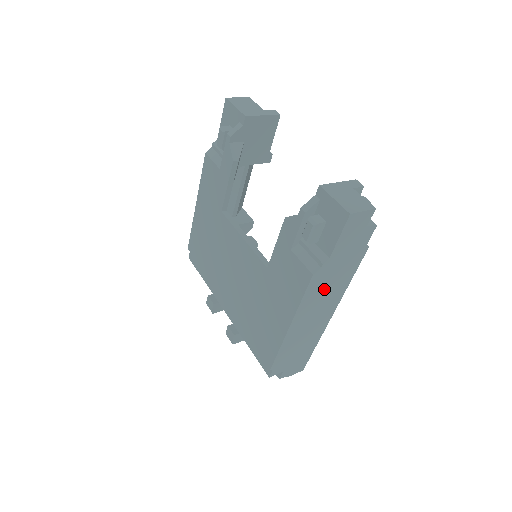
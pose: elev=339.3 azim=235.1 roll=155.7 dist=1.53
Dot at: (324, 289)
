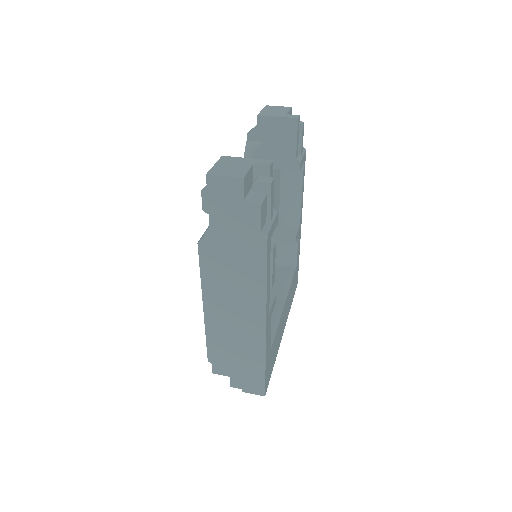
Dot at: (228, 273)
